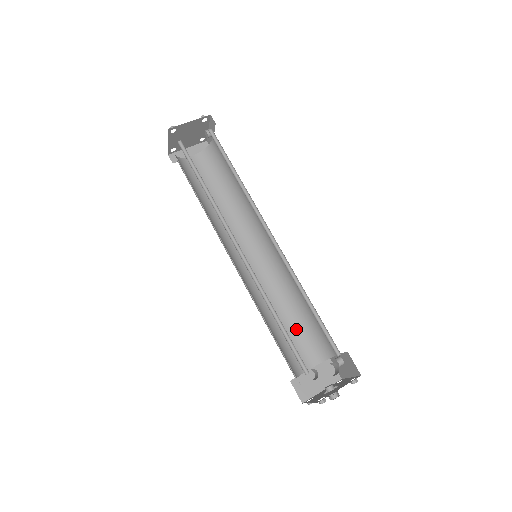
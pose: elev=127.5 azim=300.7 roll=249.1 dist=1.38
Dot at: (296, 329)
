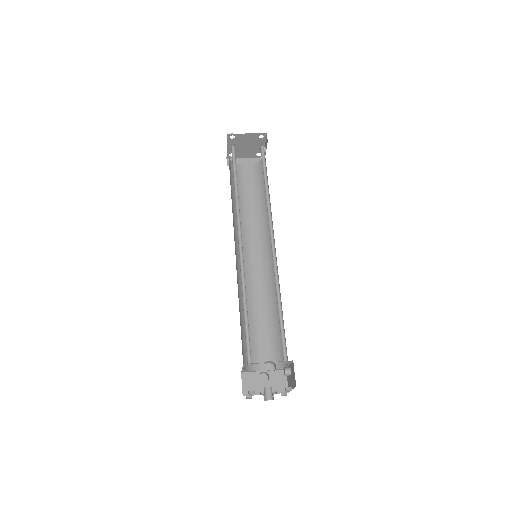
Dot at: (267, 332)
